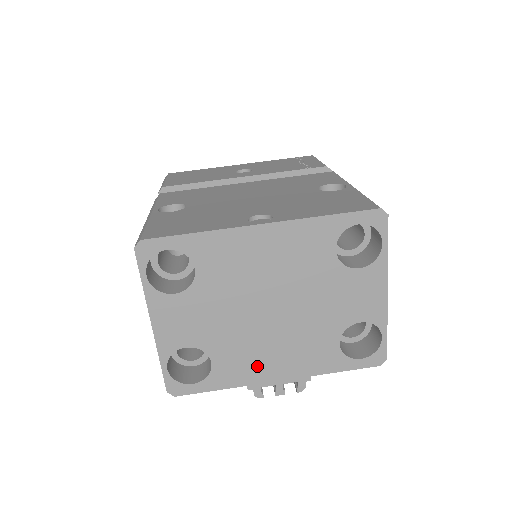
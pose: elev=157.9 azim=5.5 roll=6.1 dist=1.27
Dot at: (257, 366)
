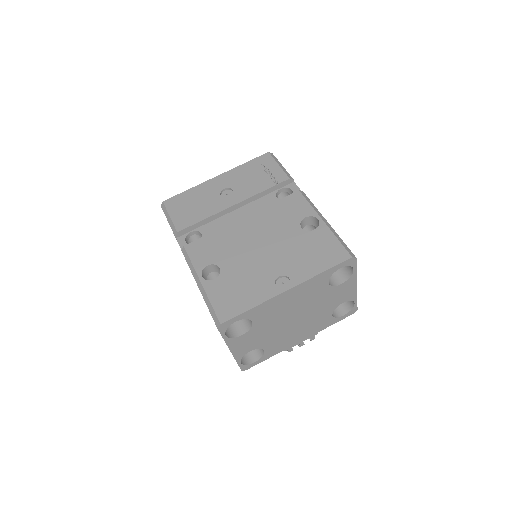
Dot at: (289, 341)
